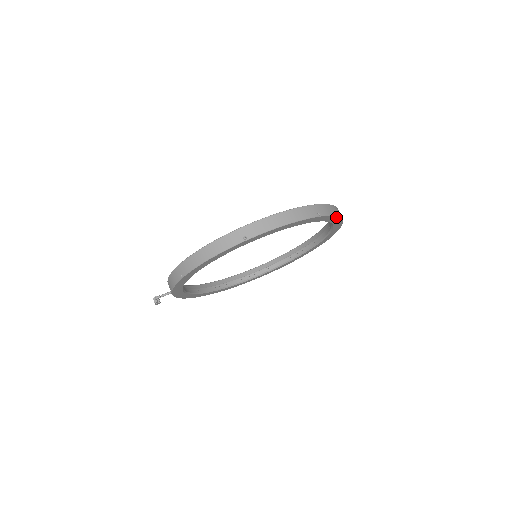
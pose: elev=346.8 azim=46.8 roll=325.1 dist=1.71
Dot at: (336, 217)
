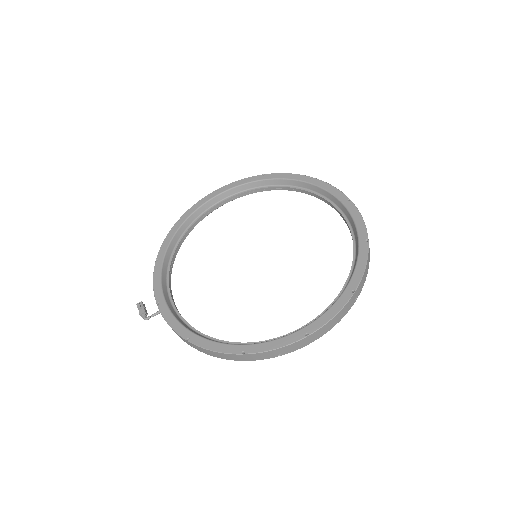
Dot at: occluded
